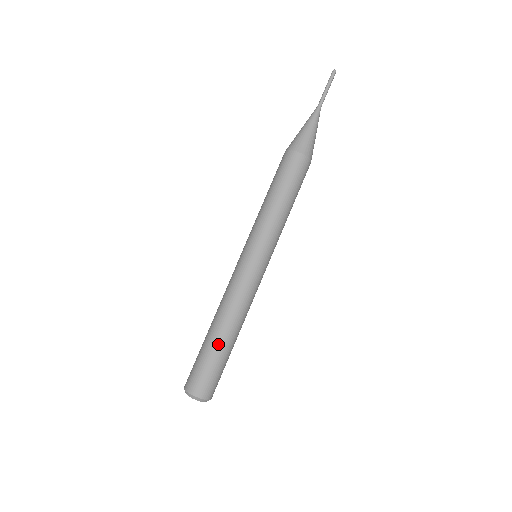
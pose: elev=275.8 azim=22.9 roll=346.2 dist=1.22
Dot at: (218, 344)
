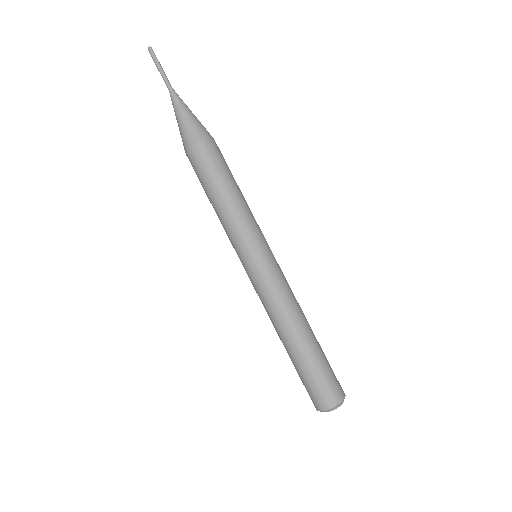
Dot at: (302, 353)
